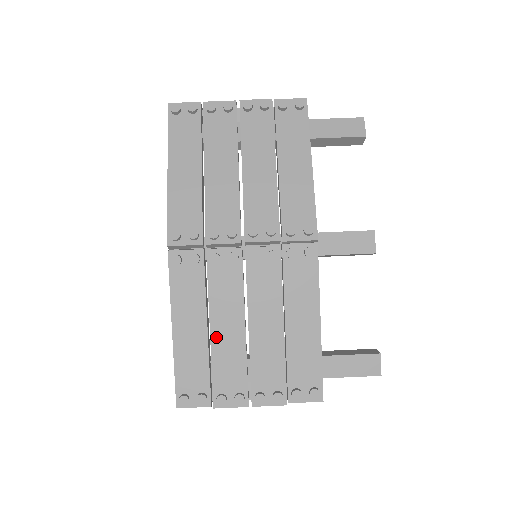
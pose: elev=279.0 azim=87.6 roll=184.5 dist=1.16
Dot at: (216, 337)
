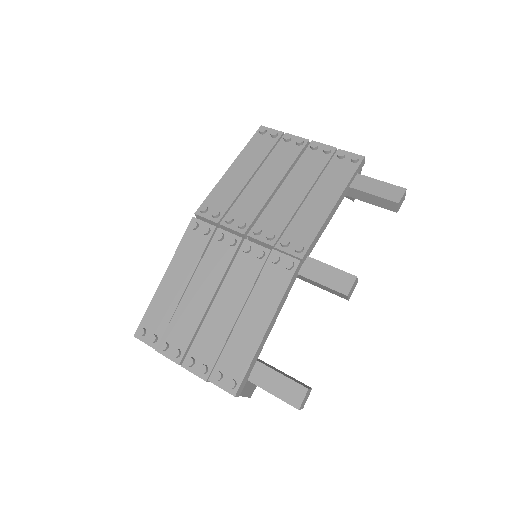
Dot at: (188, 296)
